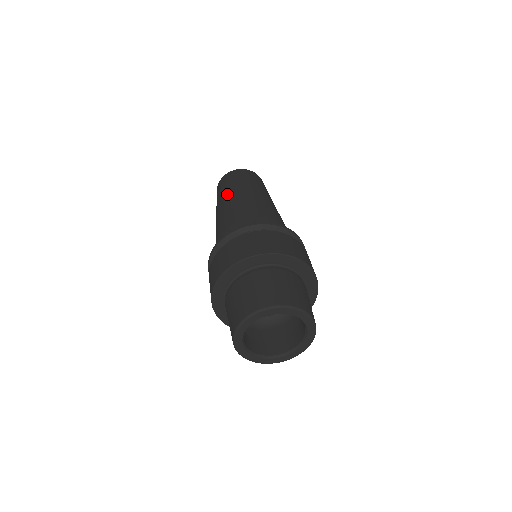
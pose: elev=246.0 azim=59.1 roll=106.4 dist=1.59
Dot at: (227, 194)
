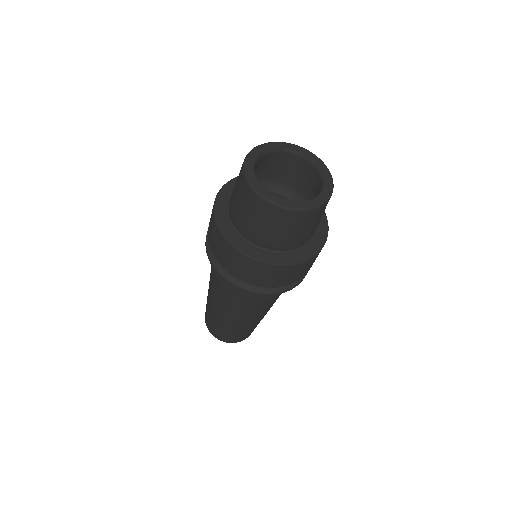
Dot at: occluded
